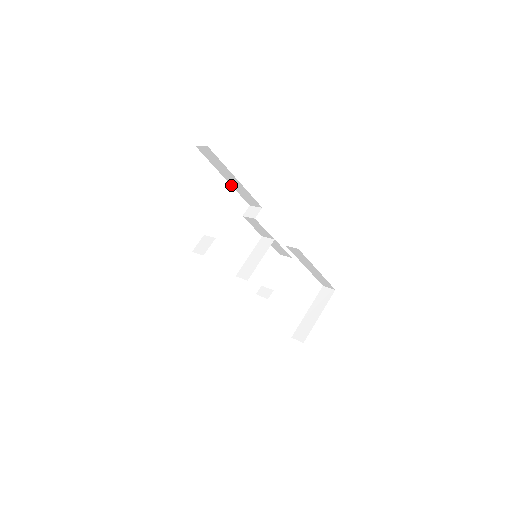
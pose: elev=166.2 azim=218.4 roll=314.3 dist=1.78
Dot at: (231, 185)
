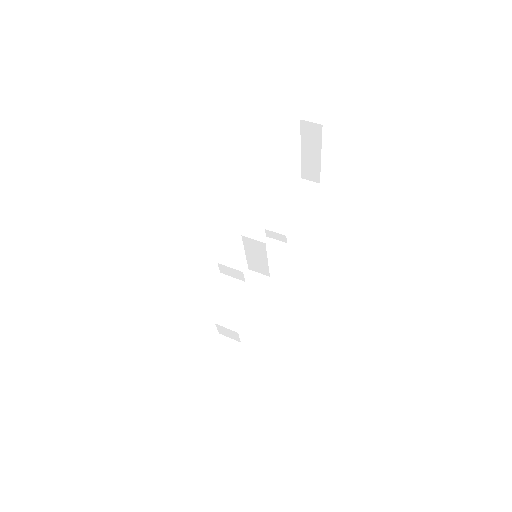
Dot at: occluded
